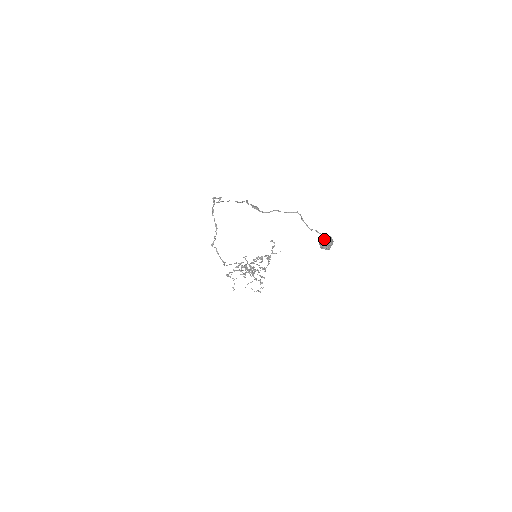
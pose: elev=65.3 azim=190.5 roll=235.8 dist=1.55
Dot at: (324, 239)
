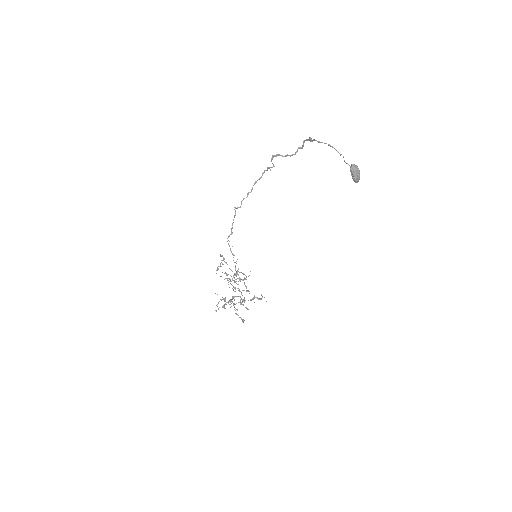
Dot at: (356, 165)
